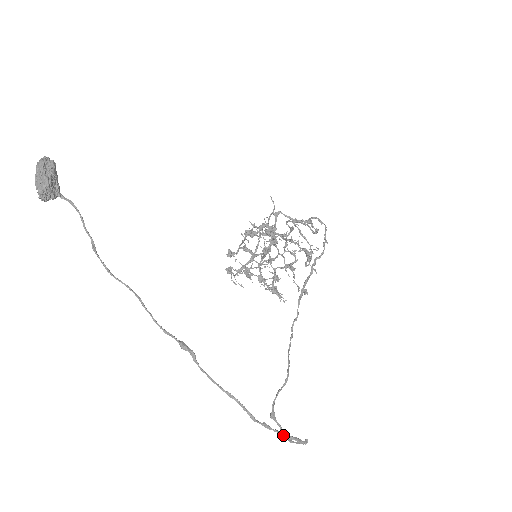
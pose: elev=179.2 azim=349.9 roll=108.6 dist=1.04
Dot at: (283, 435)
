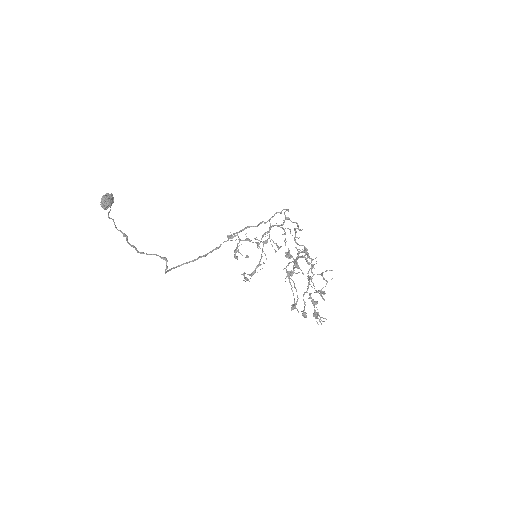
Dot at: (149, 254)
